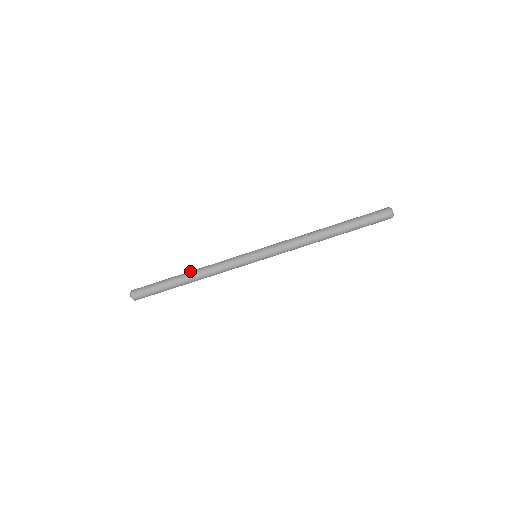
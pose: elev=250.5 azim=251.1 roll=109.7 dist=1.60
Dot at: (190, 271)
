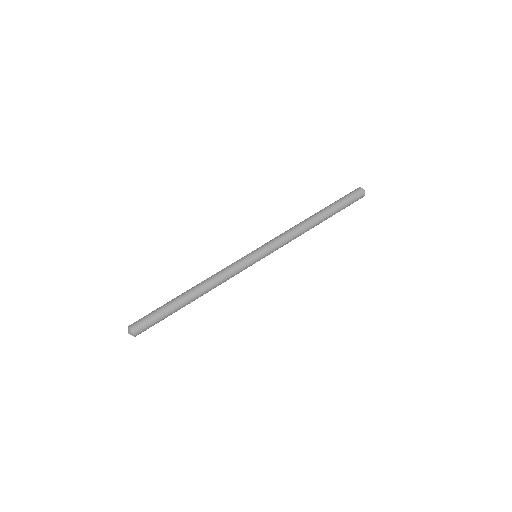
Dot at: occluded
